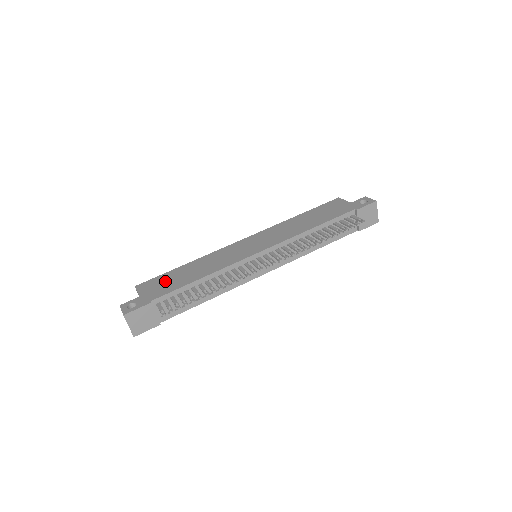
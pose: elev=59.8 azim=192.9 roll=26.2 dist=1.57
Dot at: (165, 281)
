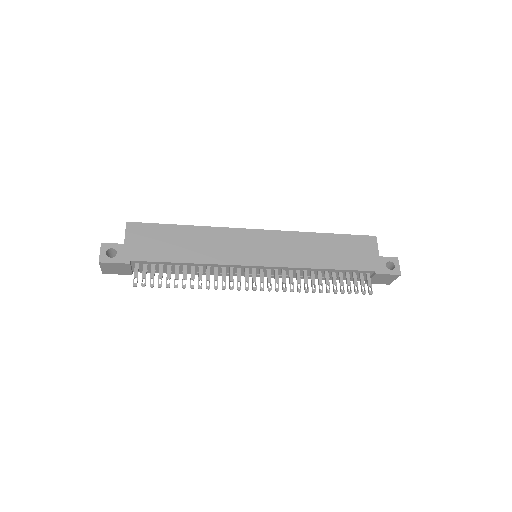
Dot at: (156, 239)
